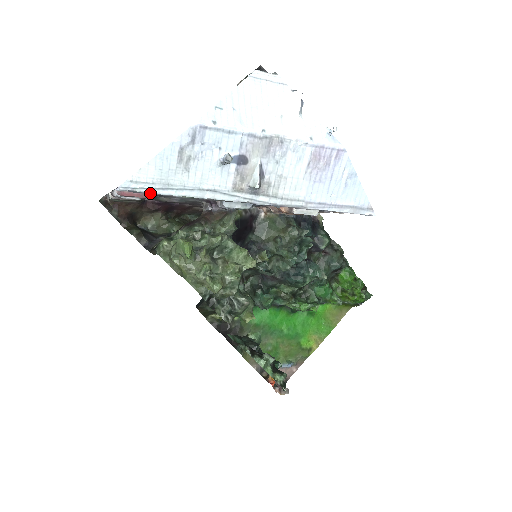
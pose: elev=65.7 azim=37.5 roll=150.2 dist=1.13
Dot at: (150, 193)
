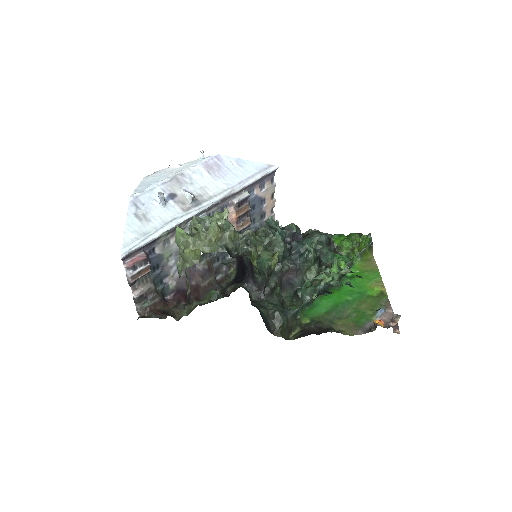
Dot at: (141, 246)
